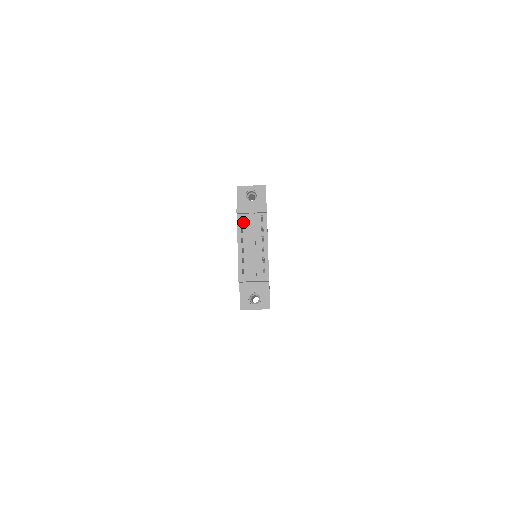
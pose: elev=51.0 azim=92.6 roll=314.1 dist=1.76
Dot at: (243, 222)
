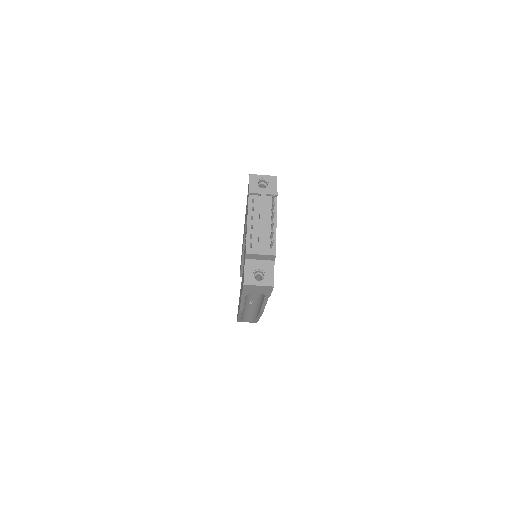
Dot at: (254, 202)
